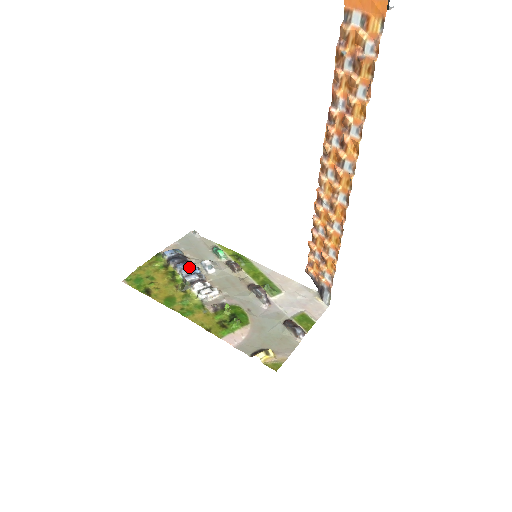
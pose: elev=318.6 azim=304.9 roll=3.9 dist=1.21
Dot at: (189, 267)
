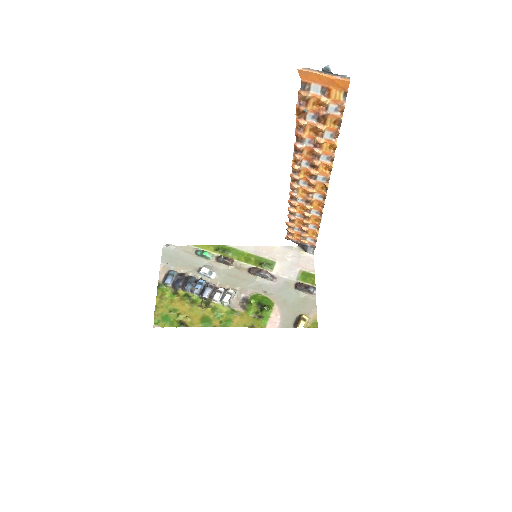
Dot at: (195, 283)
